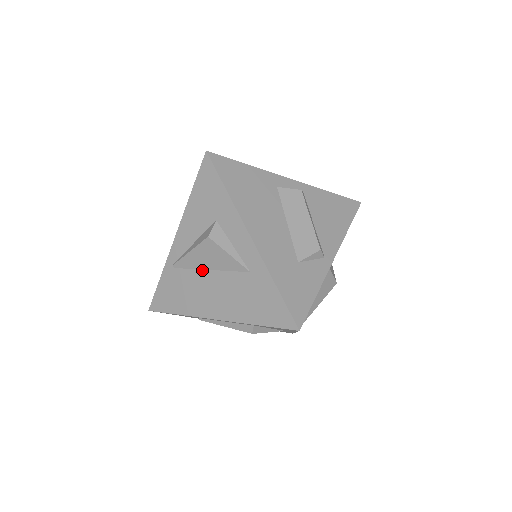
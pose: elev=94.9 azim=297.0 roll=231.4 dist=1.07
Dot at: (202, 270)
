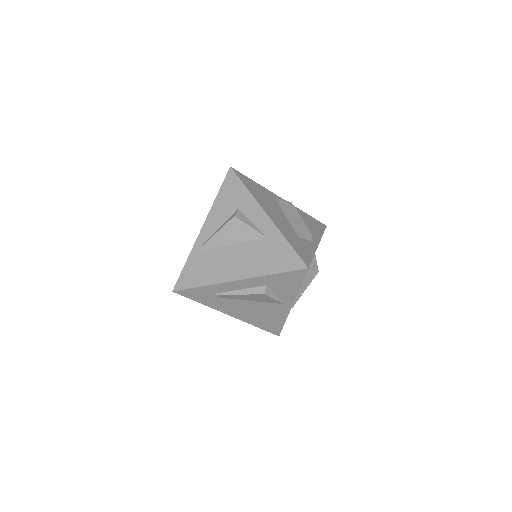
Dot at: (225, 246)
